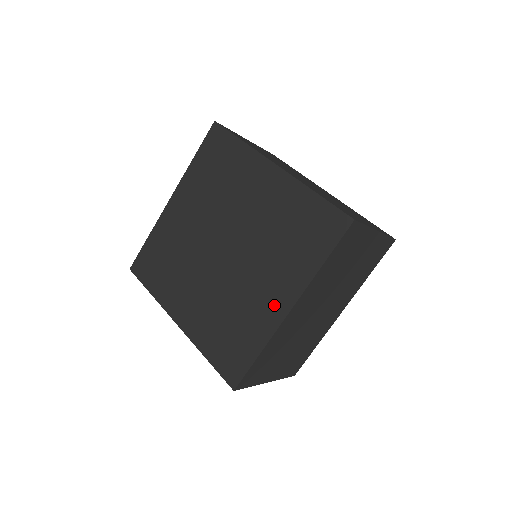
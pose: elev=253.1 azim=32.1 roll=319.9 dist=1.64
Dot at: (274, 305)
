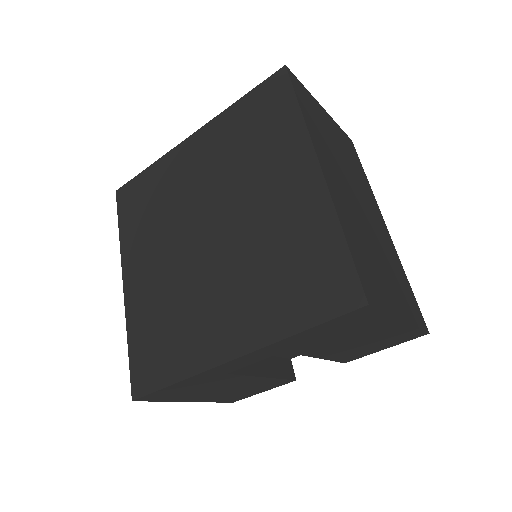
Dot at: (302, 187)
